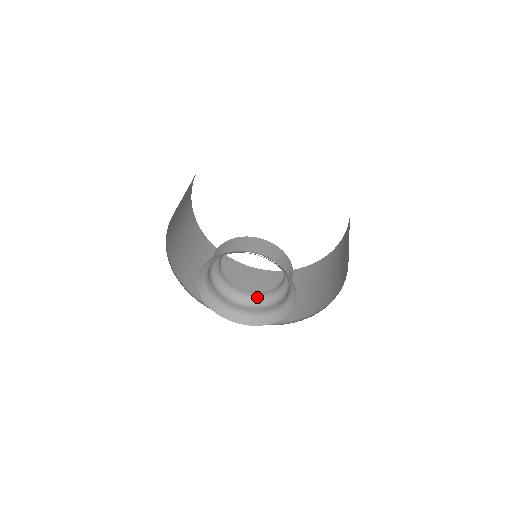
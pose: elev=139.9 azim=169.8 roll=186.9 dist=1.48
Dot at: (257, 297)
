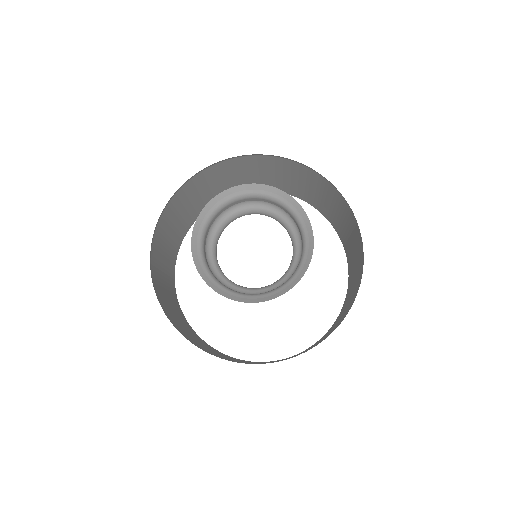
Dot at: (241, 286)
